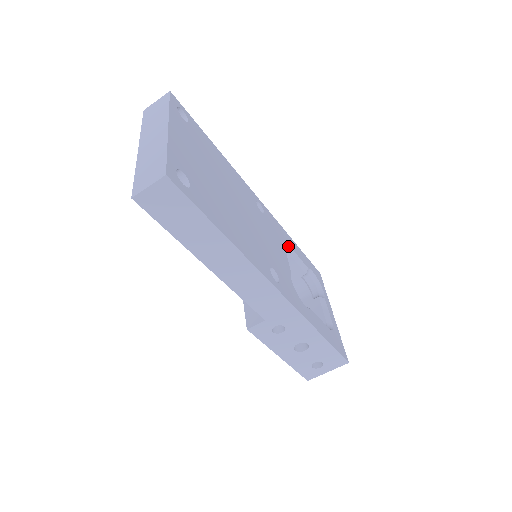
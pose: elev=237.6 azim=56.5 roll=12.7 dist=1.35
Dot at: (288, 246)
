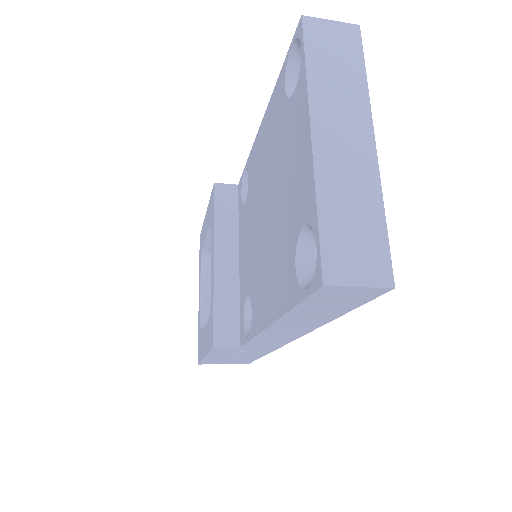
Dot at: occluded
